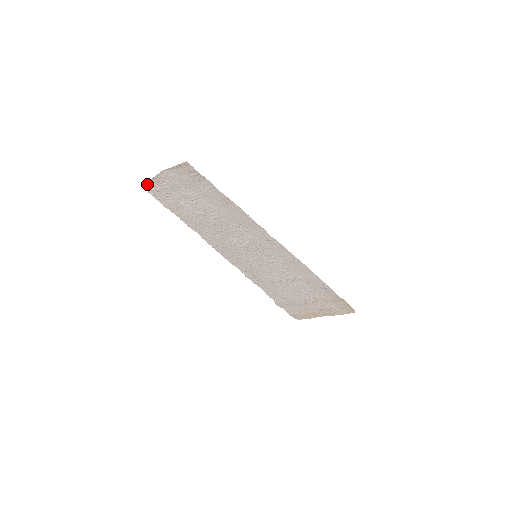
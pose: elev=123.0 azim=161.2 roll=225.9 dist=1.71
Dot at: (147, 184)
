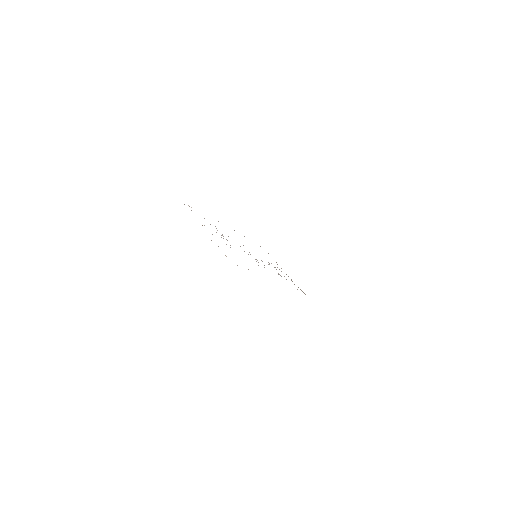
Dot at: occluded
